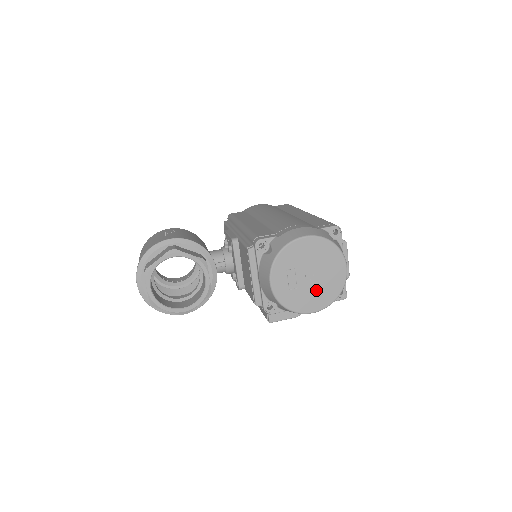
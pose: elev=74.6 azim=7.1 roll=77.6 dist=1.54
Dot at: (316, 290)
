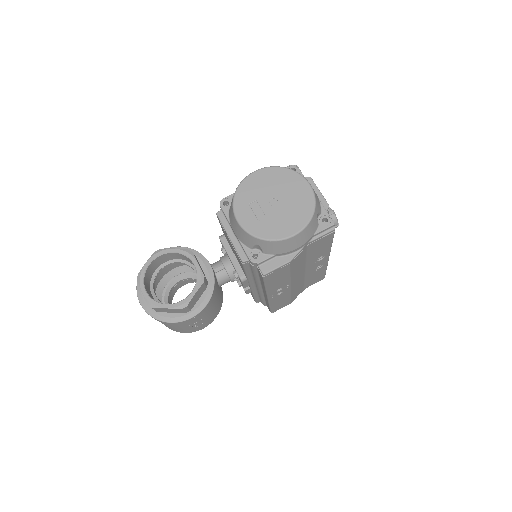
Dot at: (287, 213)
